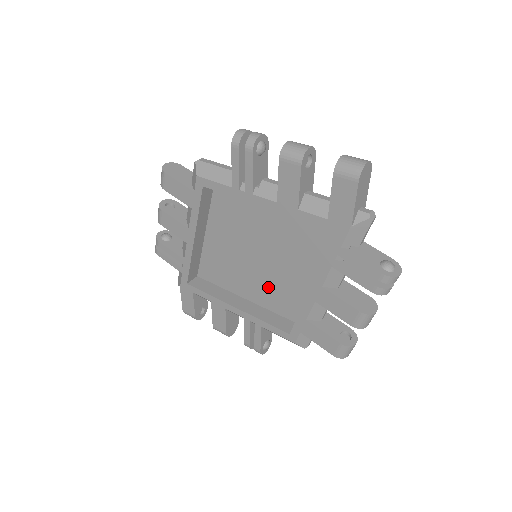
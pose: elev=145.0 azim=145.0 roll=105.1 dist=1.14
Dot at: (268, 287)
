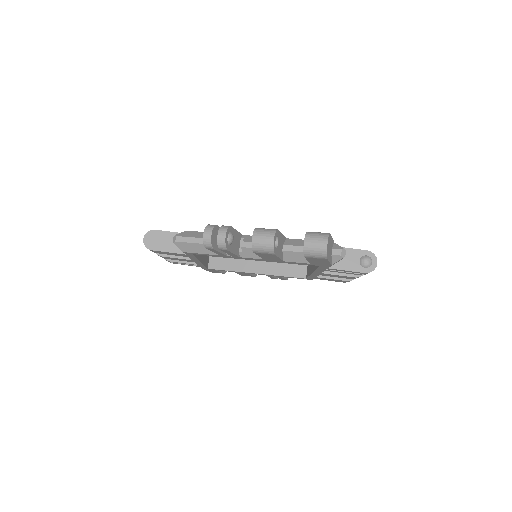
Dot at: occluded
